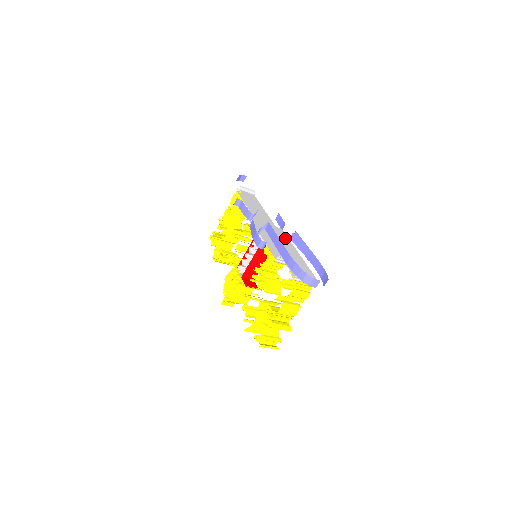
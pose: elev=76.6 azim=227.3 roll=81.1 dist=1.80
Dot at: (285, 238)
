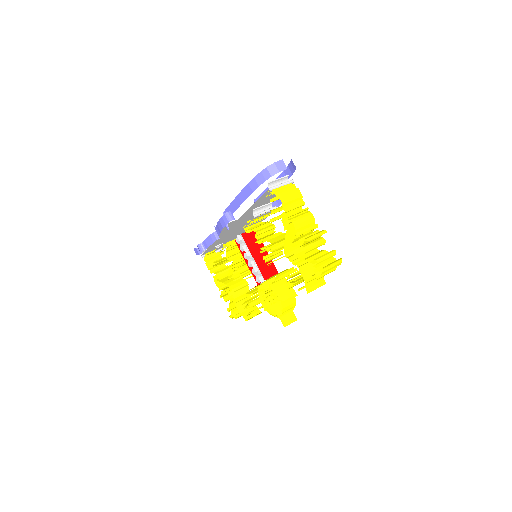
Dot at: occluded
